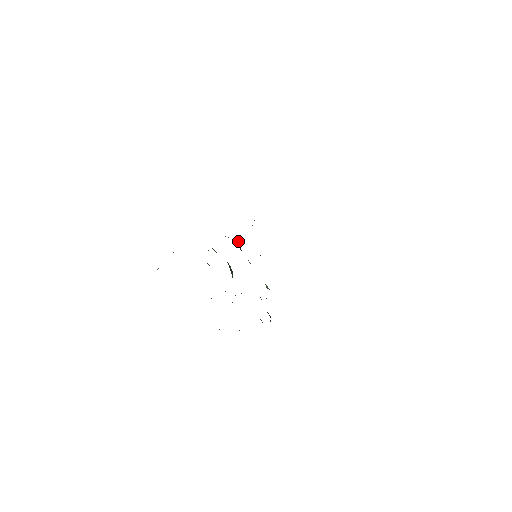
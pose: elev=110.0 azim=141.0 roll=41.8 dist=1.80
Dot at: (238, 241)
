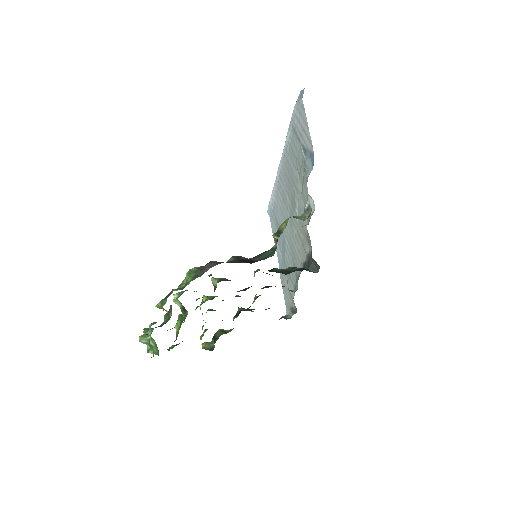
Dot at: occluded
